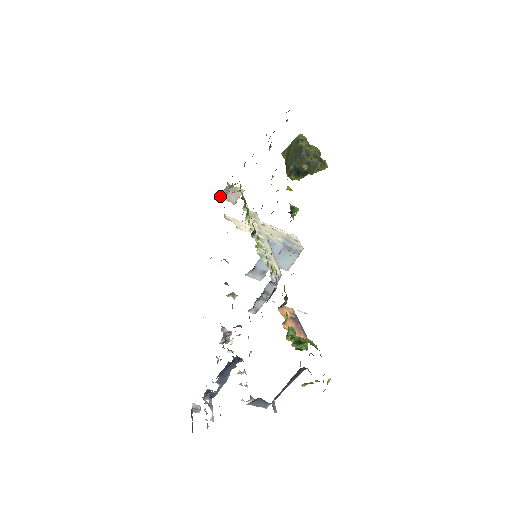
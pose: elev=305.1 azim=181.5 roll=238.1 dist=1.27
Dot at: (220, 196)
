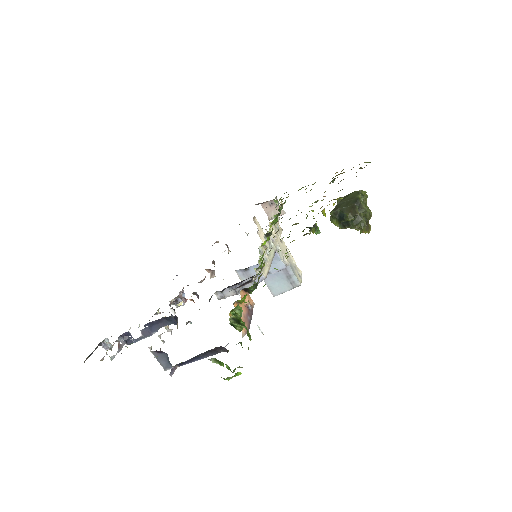
Dot at: (263, 204)
